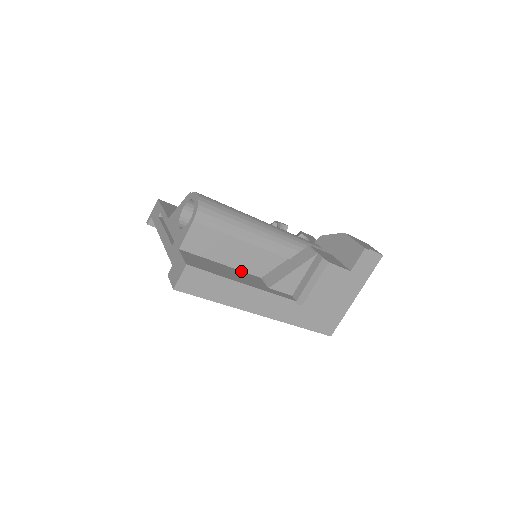
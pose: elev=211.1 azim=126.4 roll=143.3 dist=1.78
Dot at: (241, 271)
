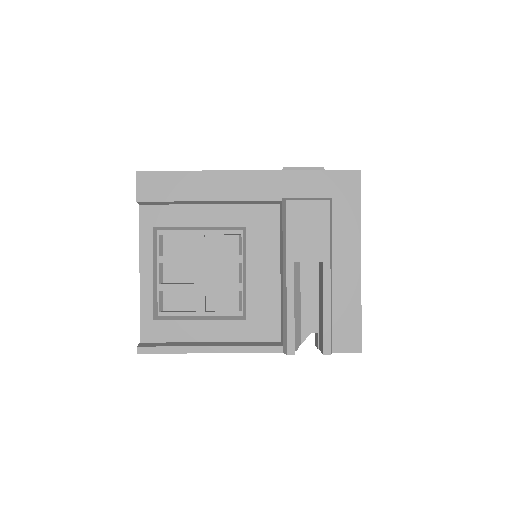
Dot at: occluded
